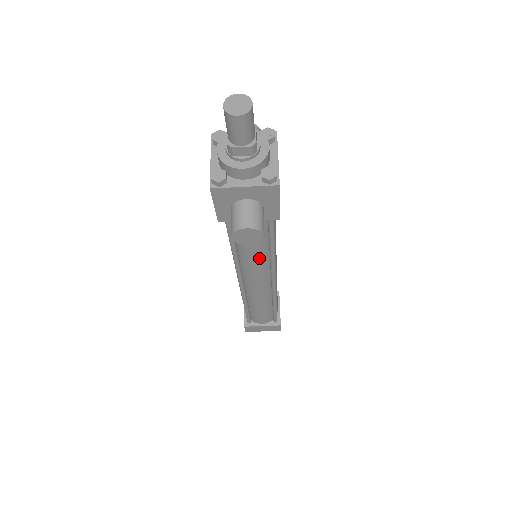
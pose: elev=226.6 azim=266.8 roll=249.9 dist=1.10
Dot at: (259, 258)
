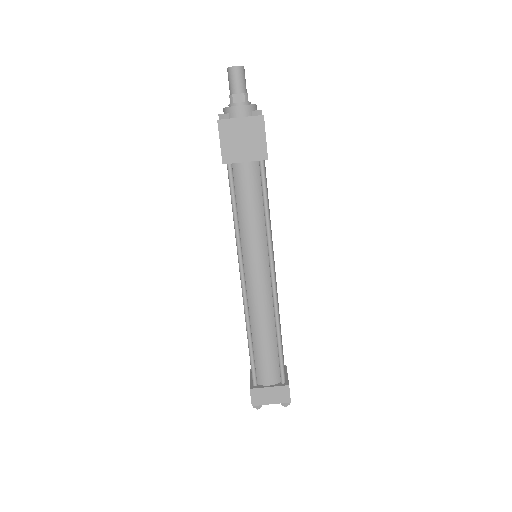
Dot at: (257, 229)
